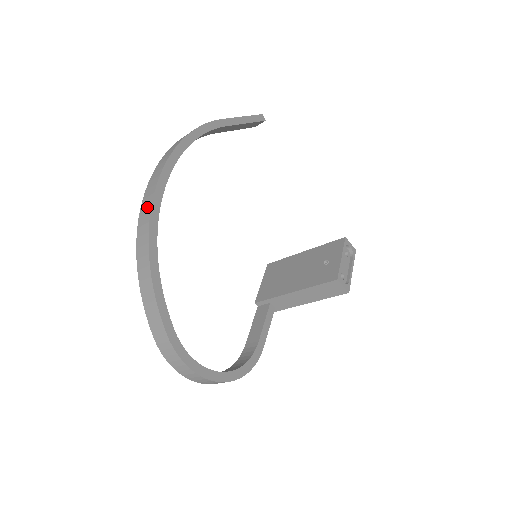
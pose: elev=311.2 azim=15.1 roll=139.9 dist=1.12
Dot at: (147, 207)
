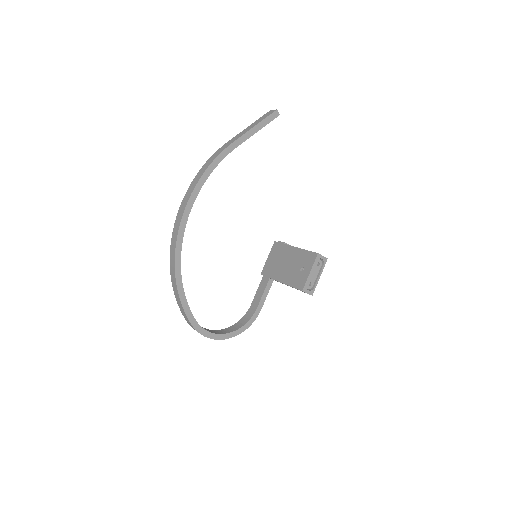
Dot at: (173, 247)
